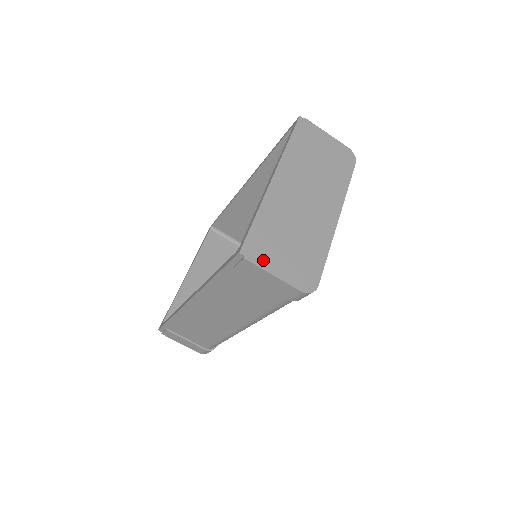
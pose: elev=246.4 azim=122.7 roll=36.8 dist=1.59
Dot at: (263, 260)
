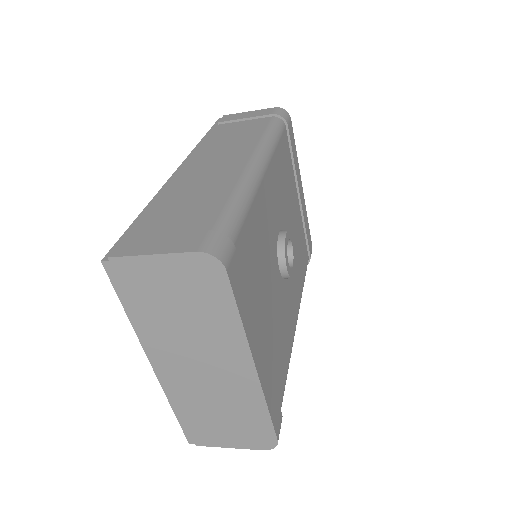
Dot at: (211, 441)
